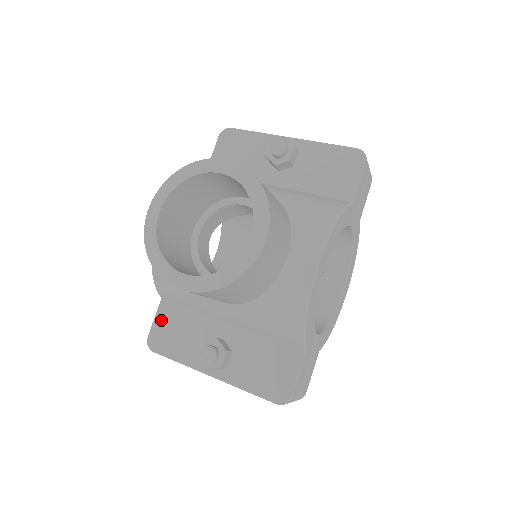
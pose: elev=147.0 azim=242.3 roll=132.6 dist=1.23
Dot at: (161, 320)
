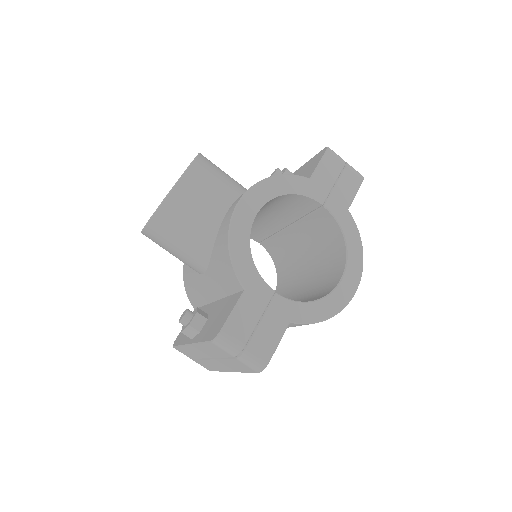
Dot at: occluded
